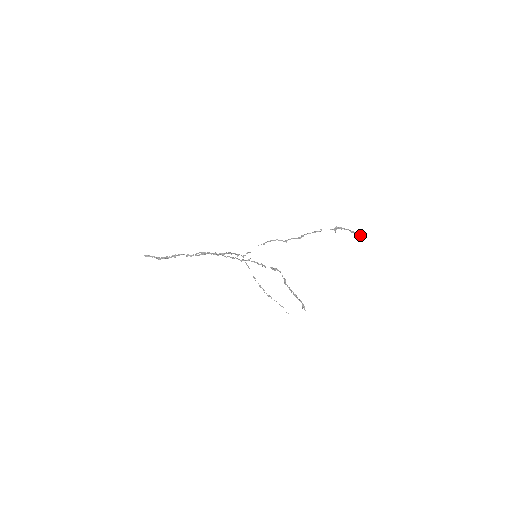
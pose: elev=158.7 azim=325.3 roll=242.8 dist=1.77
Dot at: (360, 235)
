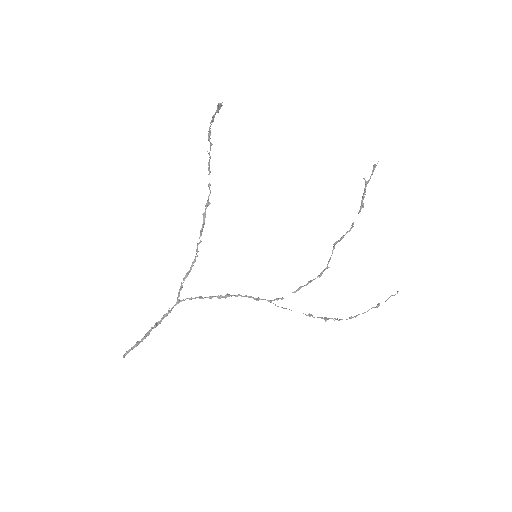
Dot at: (373, 168)
